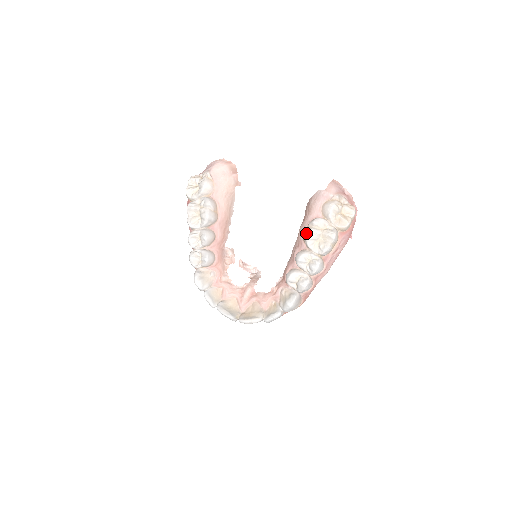
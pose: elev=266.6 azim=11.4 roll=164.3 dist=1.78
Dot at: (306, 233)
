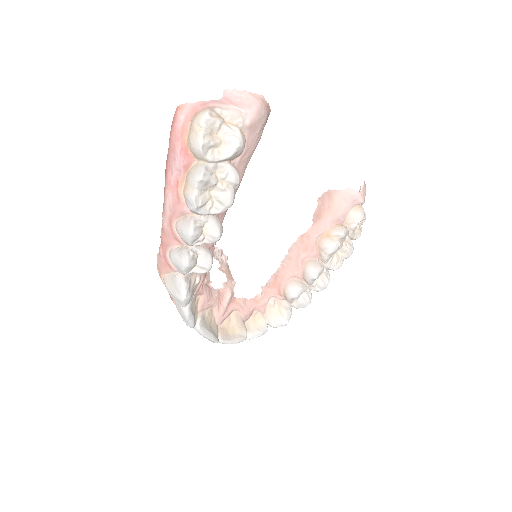
Dot at: (332, 247)
